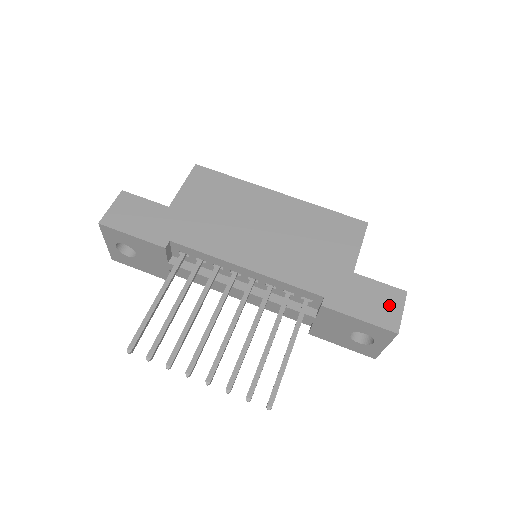
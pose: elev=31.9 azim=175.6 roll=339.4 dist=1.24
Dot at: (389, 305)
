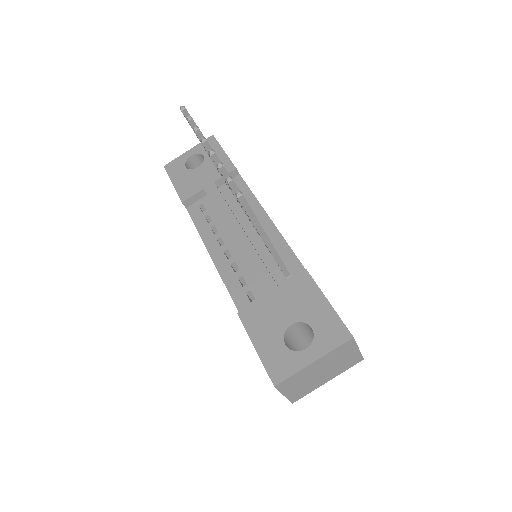
Dot at: occluded
